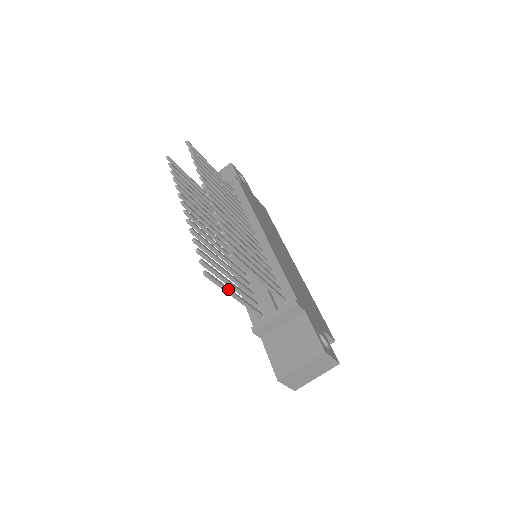
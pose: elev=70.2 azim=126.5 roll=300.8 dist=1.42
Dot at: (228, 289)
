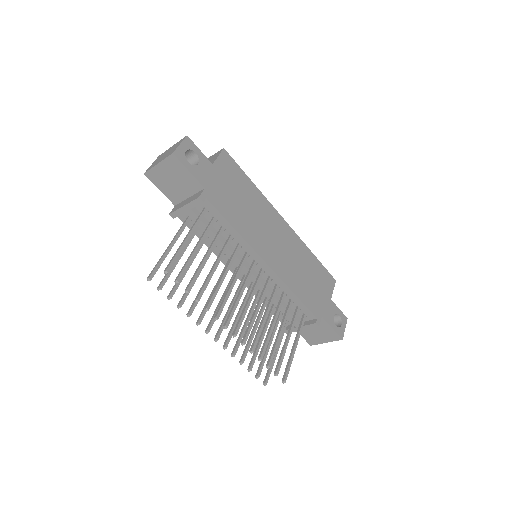
Dot at: occluded
